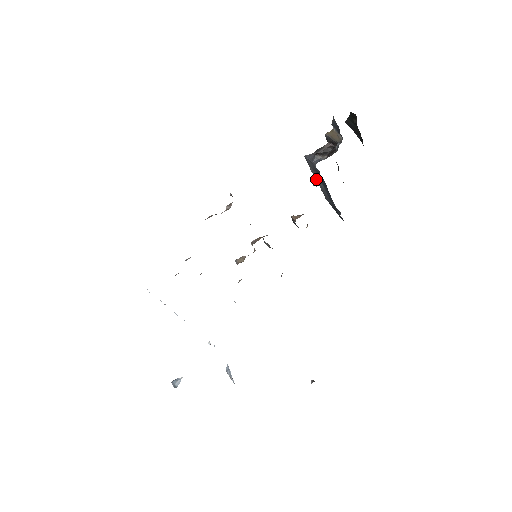
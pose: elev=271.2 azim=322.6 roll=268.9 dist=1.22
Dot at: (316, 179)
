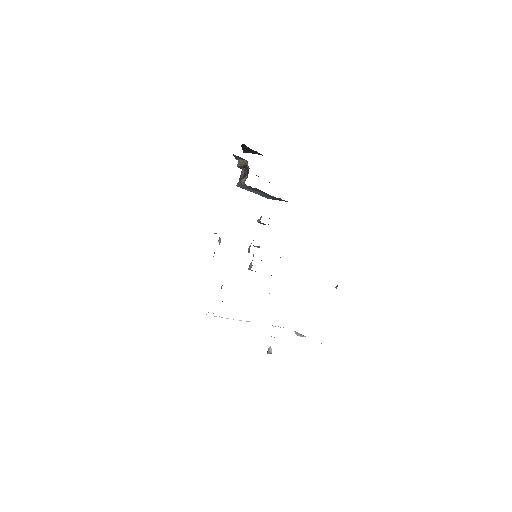
Dot at: (253, 192)
